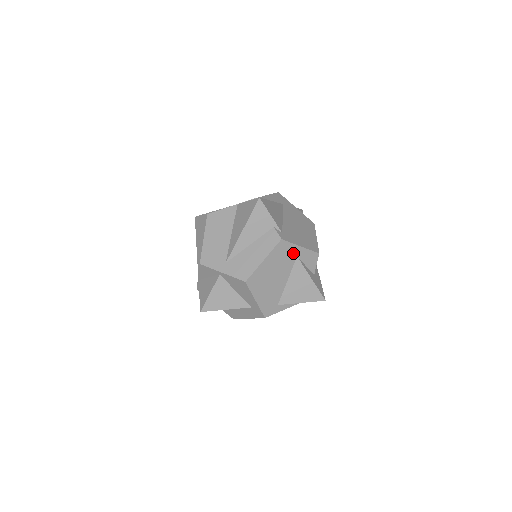
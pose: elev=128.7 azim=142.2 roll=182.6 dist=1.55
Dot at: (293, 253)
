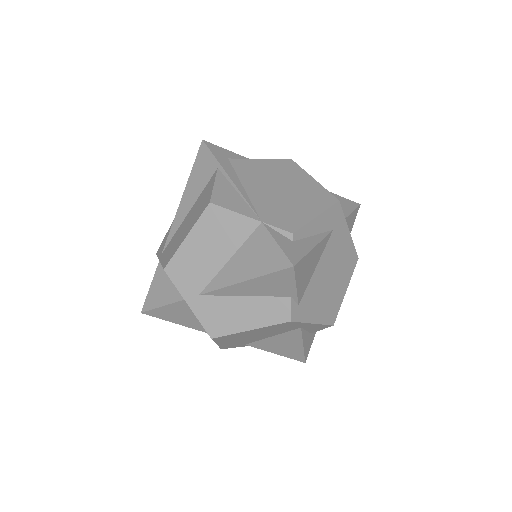
Dot at: (298, 326)
